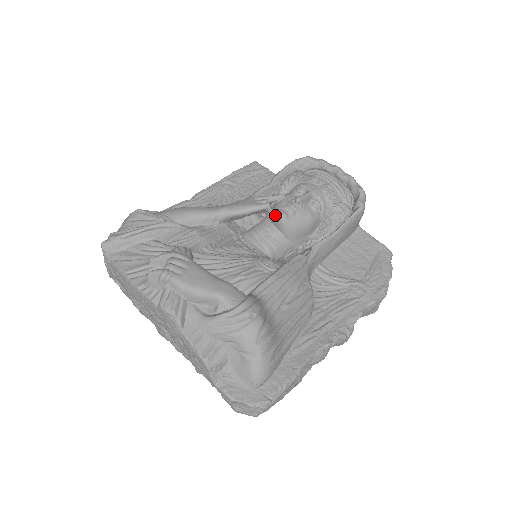
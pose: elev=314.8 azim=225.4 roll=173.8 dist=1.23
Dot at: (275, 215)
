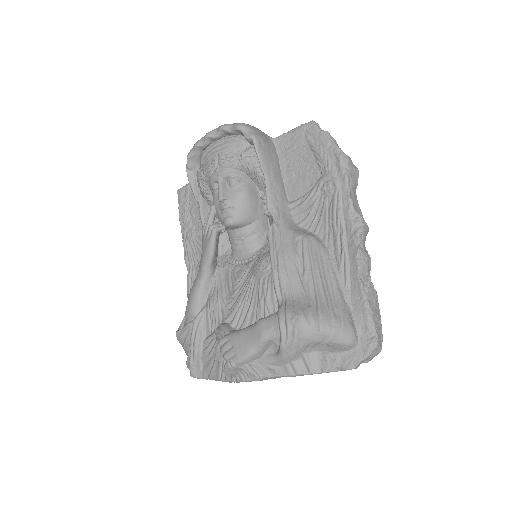
Dot at: (226, 227)
